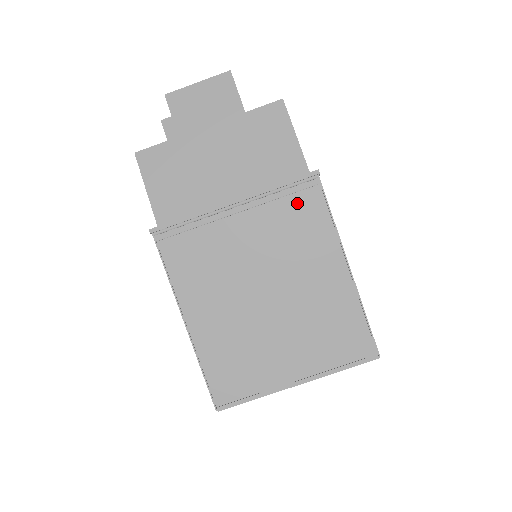
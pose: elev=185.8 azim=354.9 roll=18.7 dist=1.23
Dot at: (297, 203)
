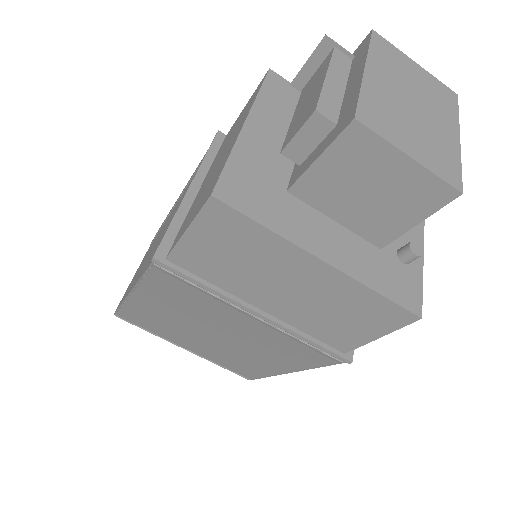
Dot at: (306, 351)
